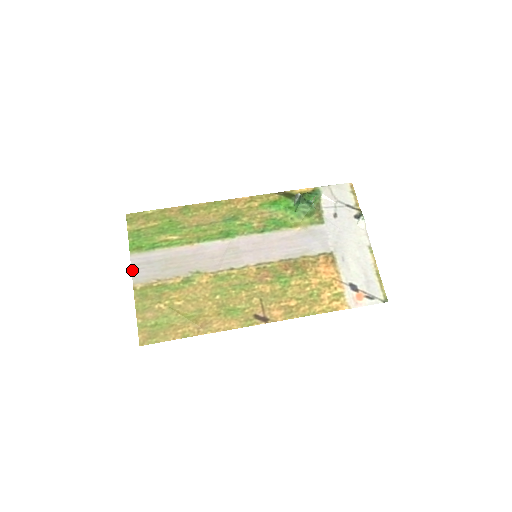
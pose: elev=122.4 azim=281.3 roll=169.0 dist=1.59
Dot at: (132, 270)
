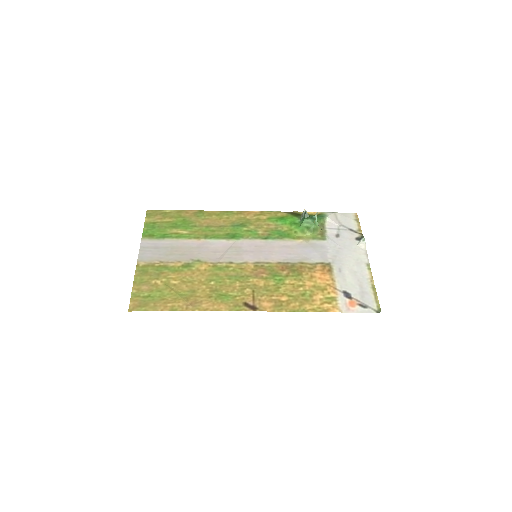
Dot at: (140, 251)
